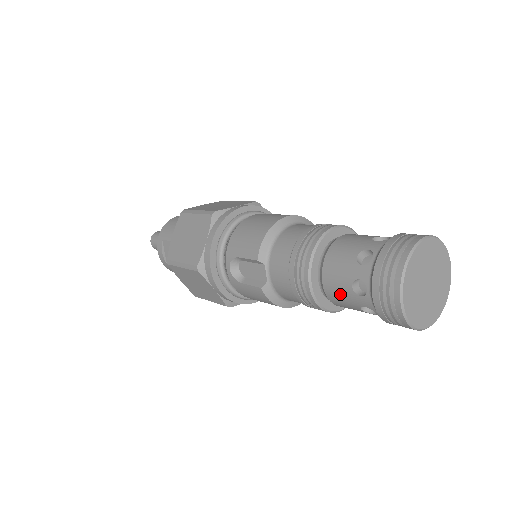
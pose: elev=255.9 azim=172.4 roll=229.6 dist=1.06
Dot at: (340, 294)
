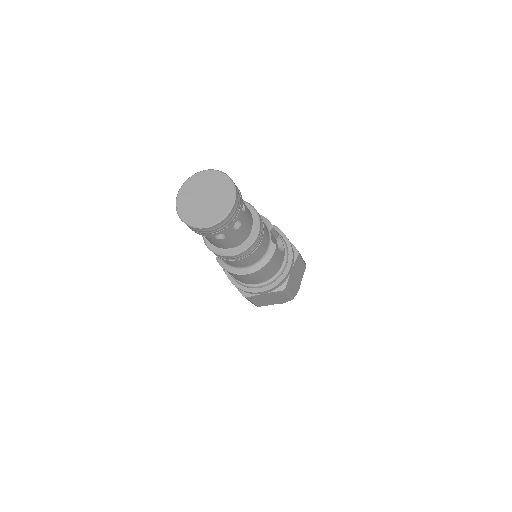
Dot at: occluded
